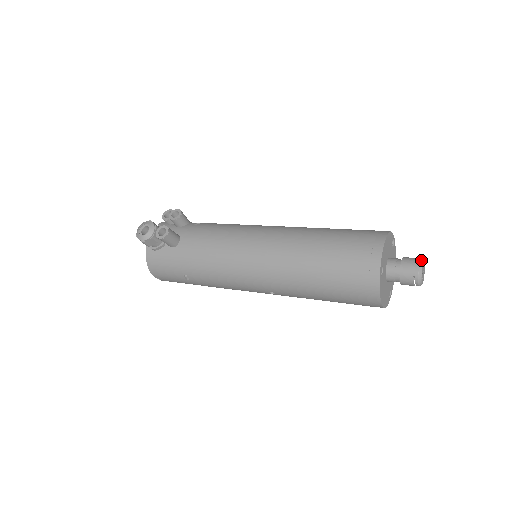
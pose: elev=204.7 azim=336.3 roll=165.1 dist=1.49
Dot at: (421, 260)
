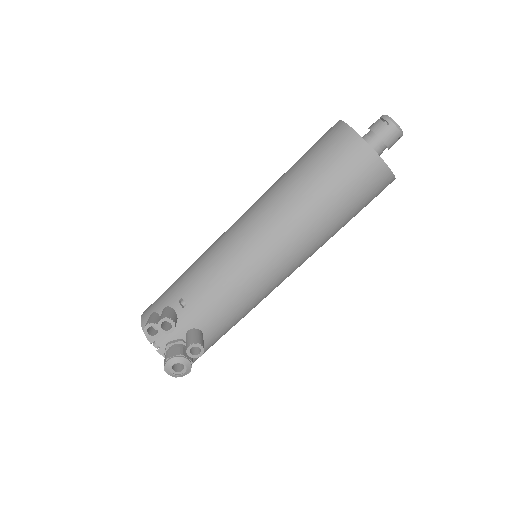
Dot at: (391, 121)
